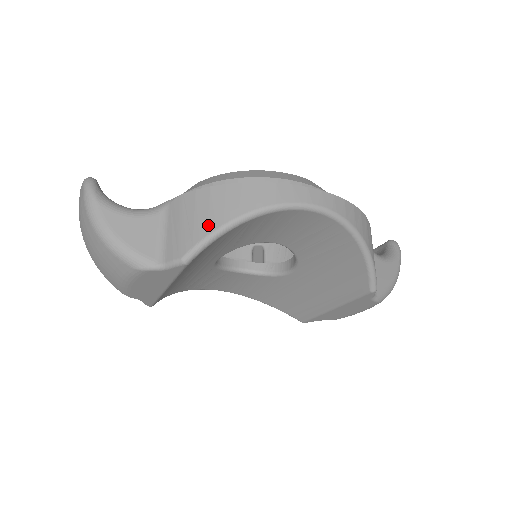
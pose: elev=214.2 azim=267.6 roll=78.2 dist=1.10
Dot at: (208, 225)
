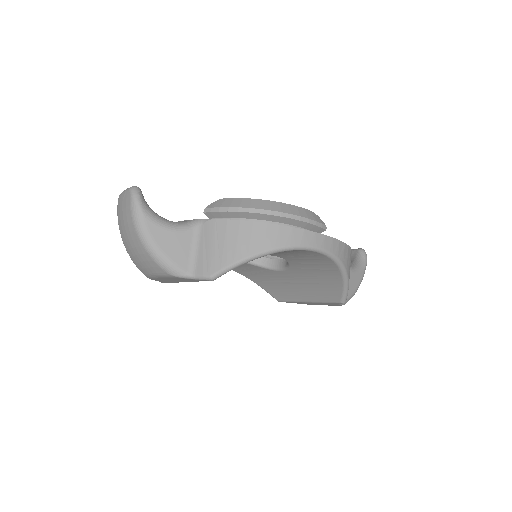
Dot at: (235, 254)
